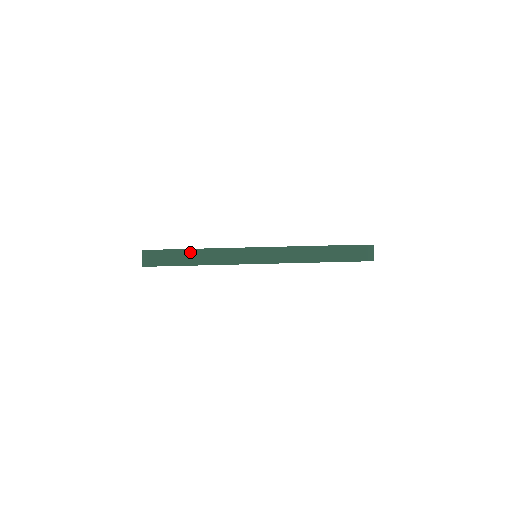
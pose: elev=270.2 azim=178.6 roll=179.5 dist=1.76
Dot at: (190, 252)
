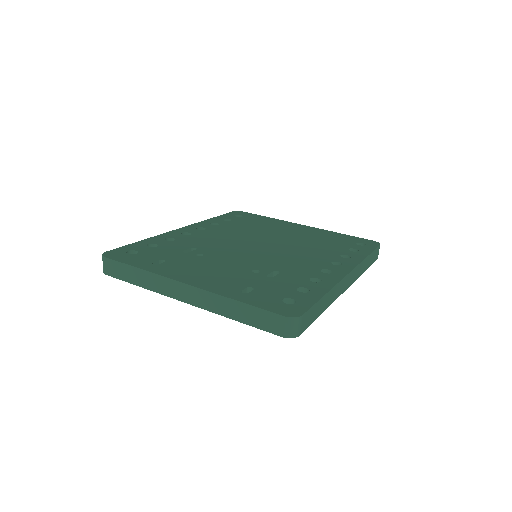
Dot at: (322, 300)
